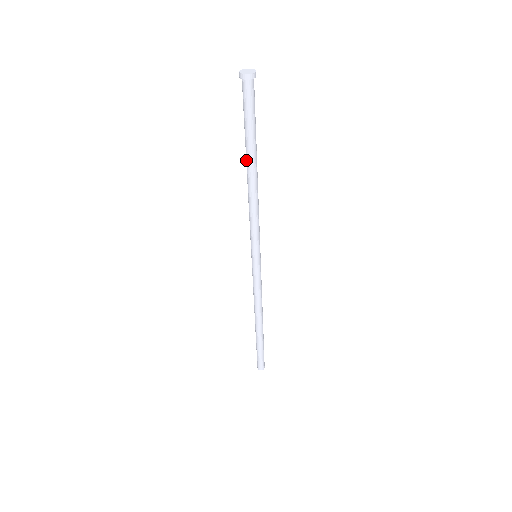
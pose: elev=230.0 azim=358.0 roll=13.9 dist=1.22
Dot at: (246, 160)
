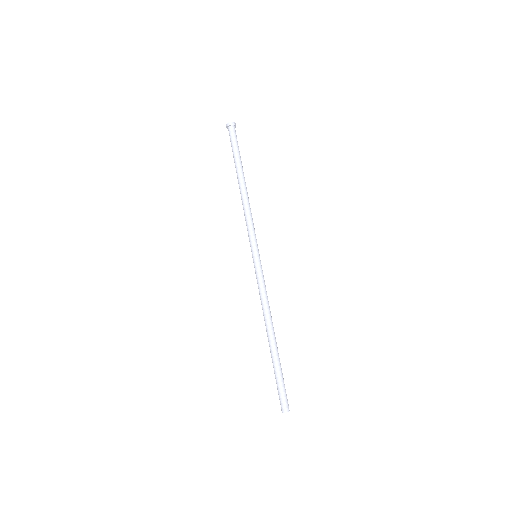
Dot at: (237, 176)
